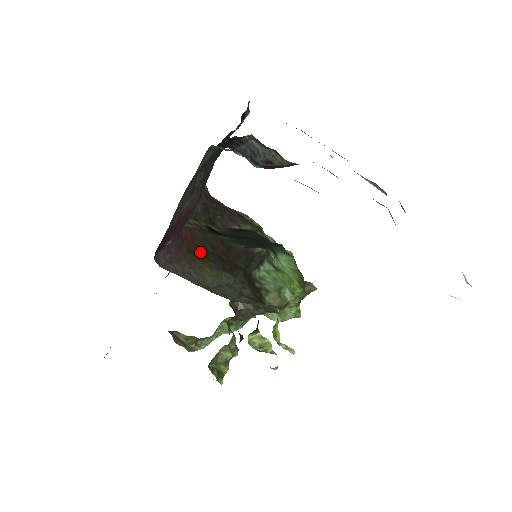
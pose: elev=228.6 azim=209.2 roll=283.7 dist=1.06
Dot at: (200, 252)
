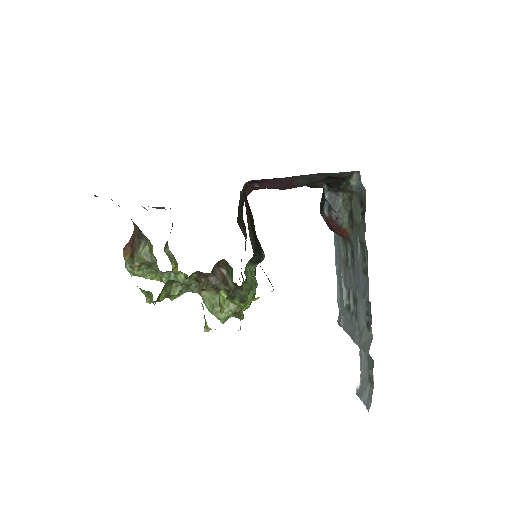
Dot at: (249, 213)
